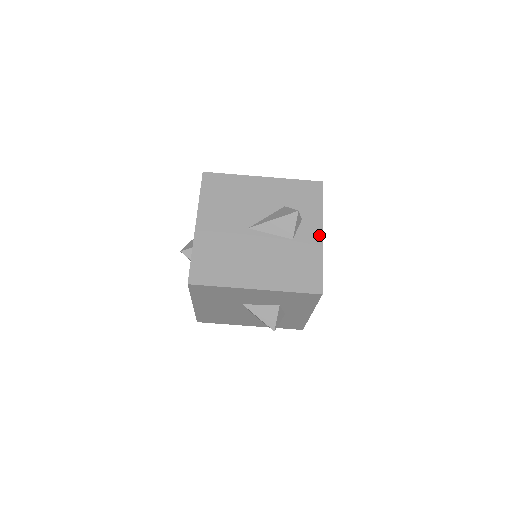
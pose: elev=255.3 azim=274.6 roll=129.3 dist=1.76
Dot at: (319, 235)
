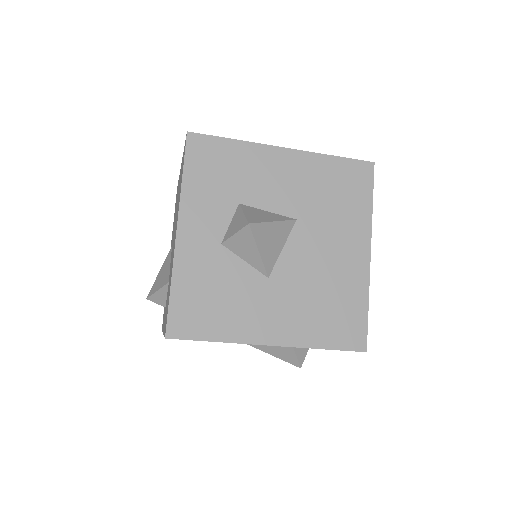
Dot at: occluded
